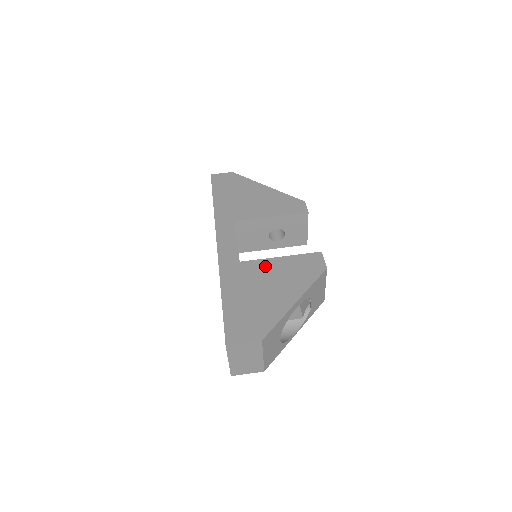
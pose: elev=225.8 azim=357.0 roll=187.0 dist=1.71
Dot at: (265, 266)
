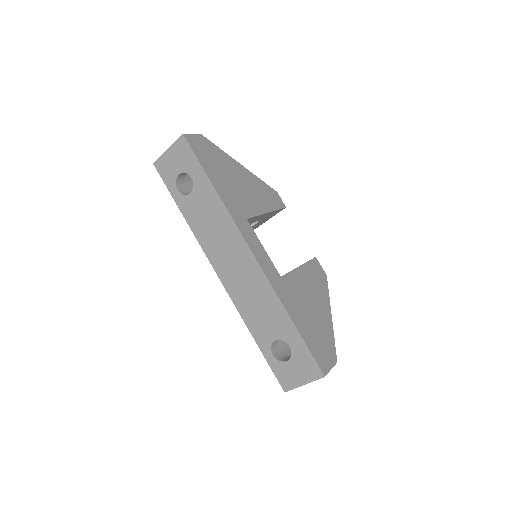
Dot at: (298, 279)
